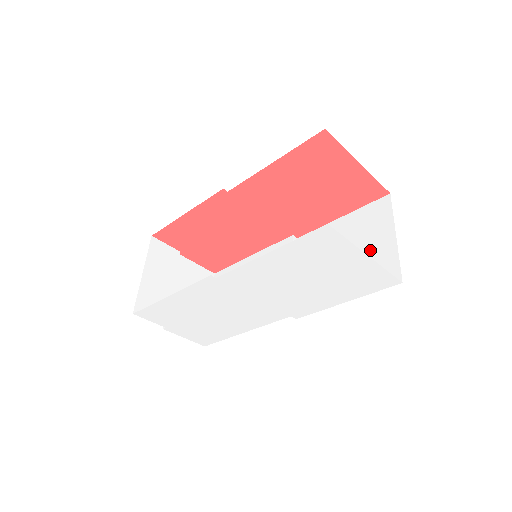
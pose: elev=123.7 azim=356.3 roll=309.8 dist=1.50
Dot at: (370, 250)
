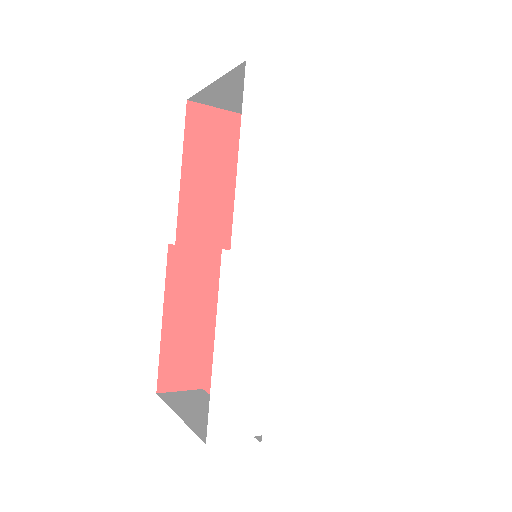
Dot at: occluded
